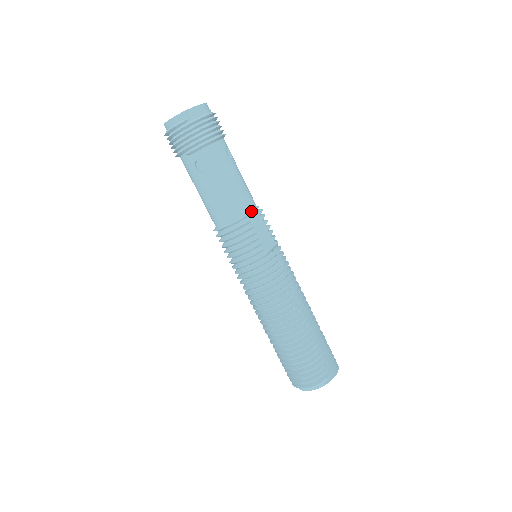
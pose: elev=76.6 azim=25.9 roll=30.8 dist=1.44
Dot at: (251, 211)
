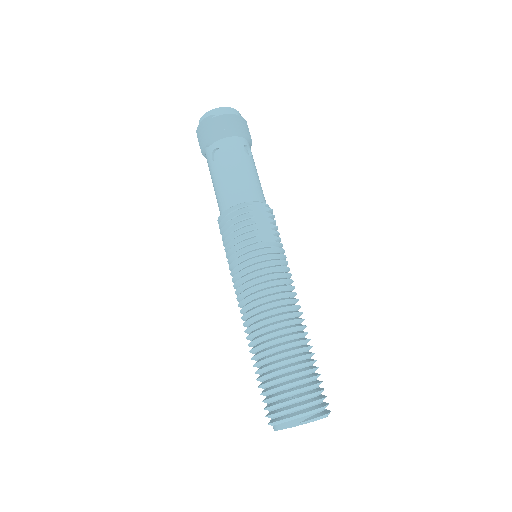
Dot at: (255, 202)
